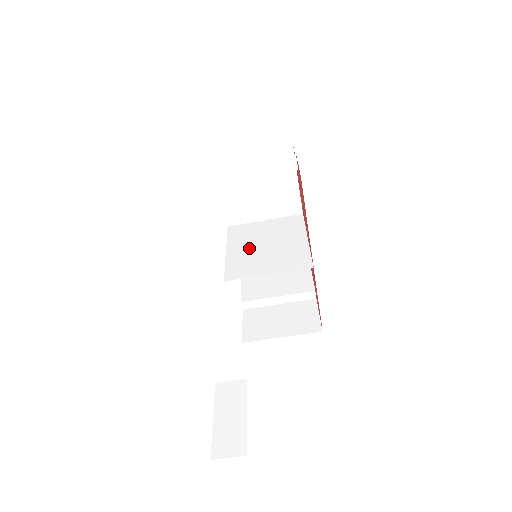
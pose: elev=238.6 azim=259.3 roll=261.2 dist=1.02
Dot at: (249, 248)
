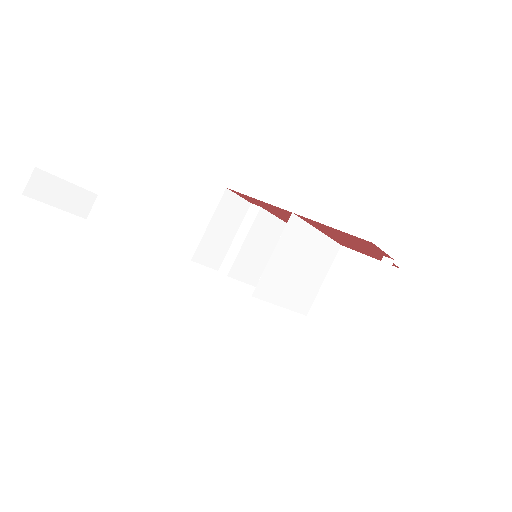
Dot at: (291, 285)
